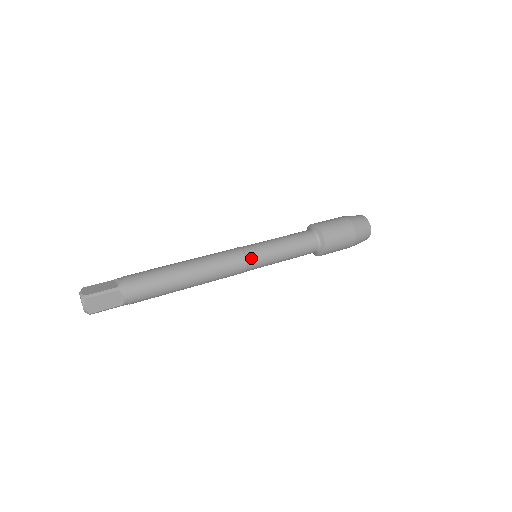
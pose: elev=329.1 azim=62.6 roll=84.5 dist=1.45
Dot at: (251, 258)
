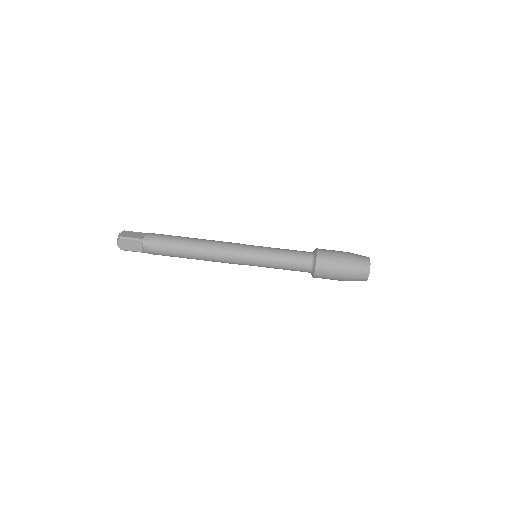
Dot at: (247, 256)
